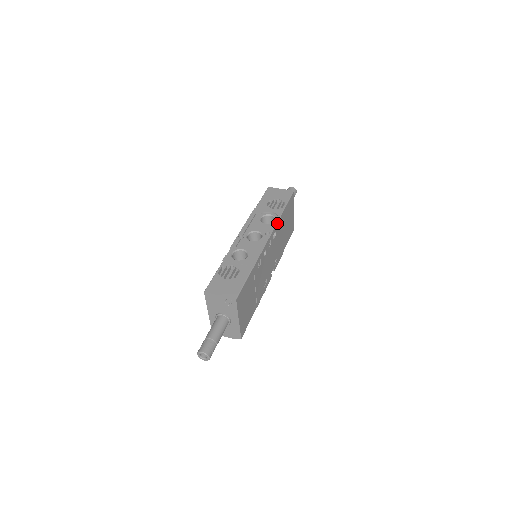
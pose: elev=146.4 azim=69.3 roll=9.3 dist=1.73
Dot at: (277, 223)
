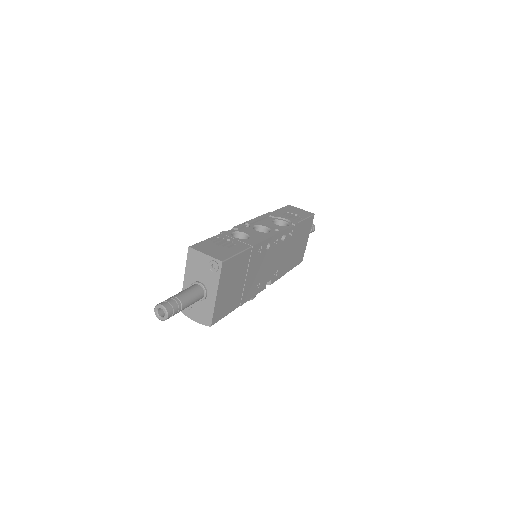
Dot at: (290, 228)
